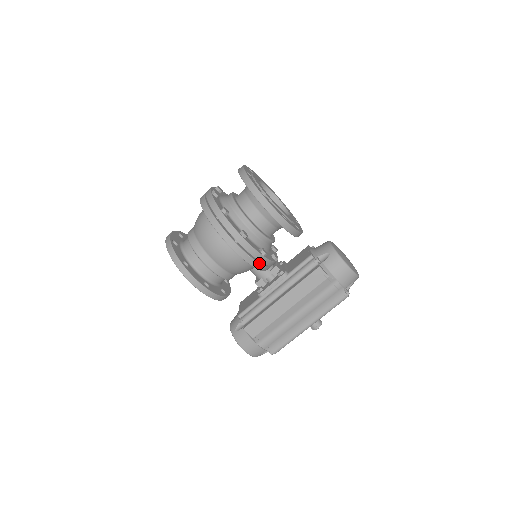
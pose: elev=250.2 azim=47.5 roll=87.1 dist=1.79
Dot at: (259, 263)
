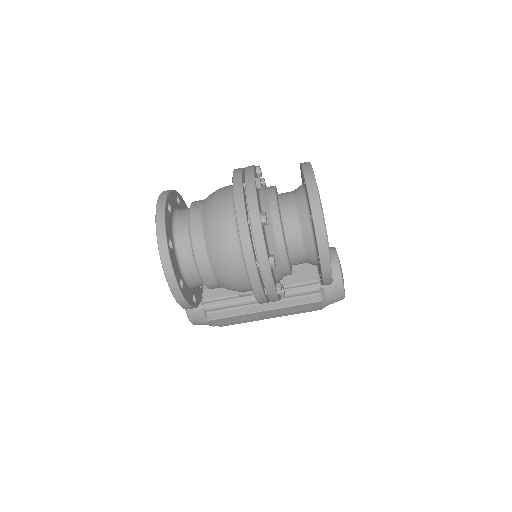
Dot at: occluded
